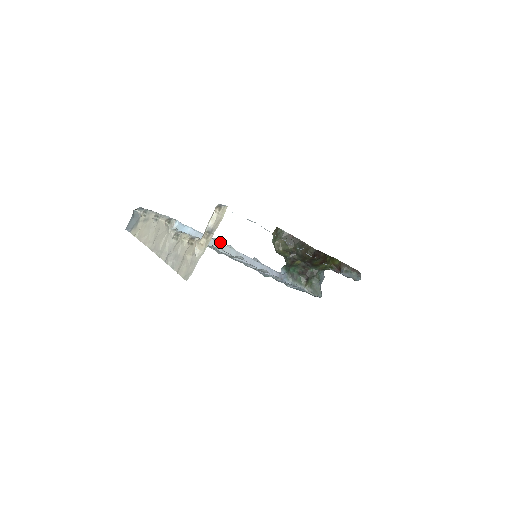
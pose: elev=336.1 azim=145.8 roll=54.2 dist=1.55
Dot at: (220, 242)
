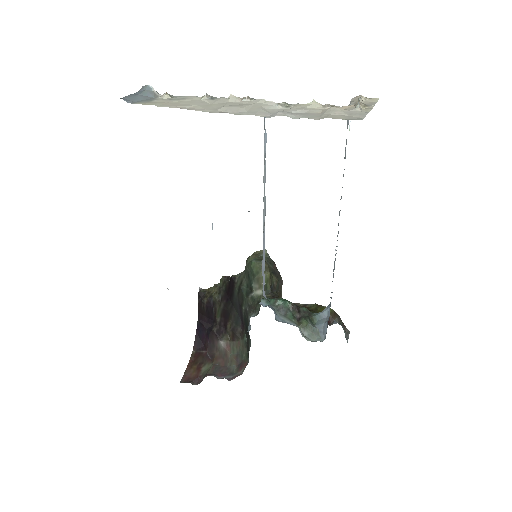
Dot at: occluded
